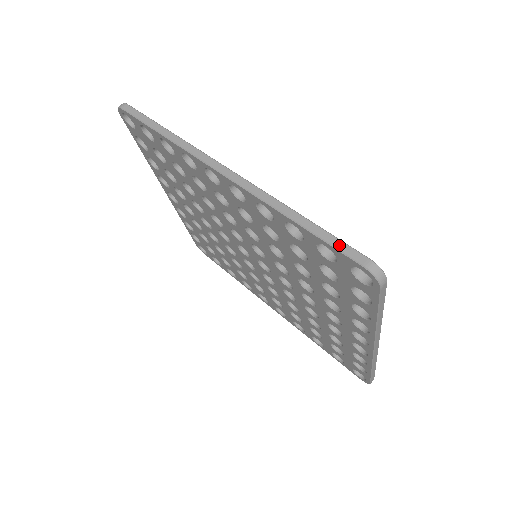
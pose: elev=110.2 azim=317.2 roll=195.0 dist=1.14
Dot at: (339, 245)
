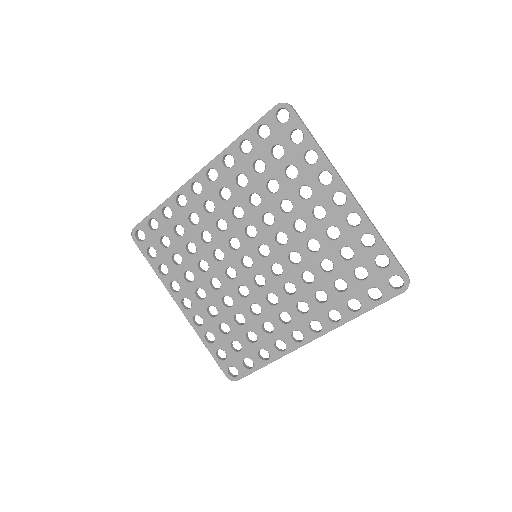
Dot at: (263, 117)
